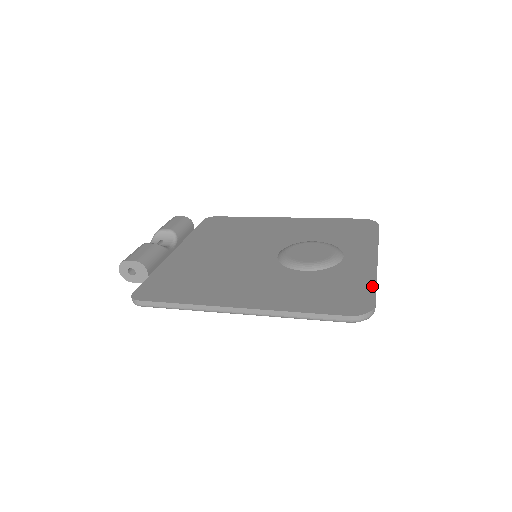
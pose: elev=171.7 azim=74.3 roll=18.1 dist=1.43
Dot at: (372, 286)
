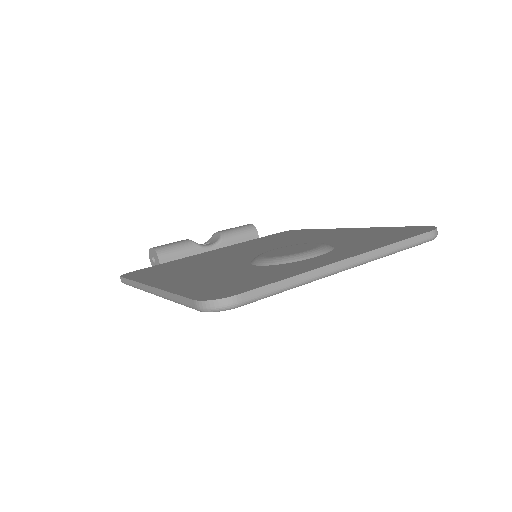
Dot at: (276, 280)
